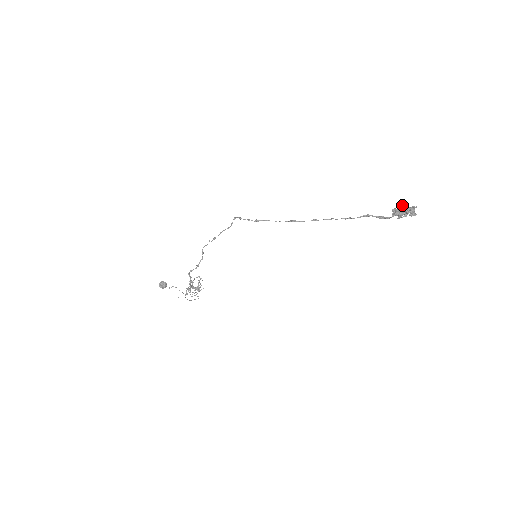
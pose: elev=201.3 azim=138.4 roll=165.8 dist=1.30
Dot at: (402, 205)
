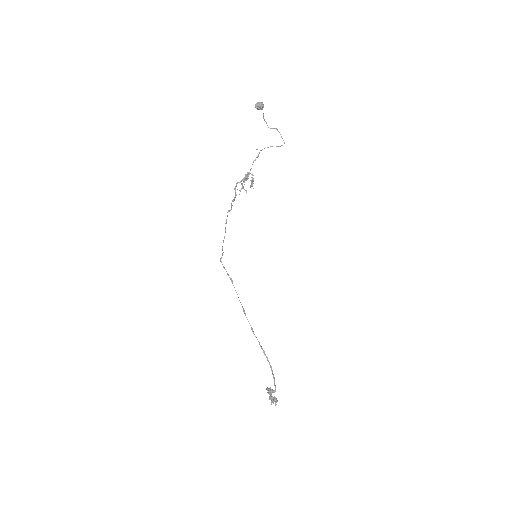
Dot at: (270, 397)
